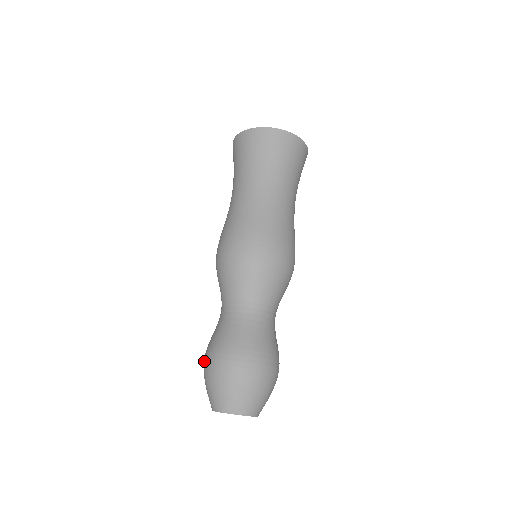
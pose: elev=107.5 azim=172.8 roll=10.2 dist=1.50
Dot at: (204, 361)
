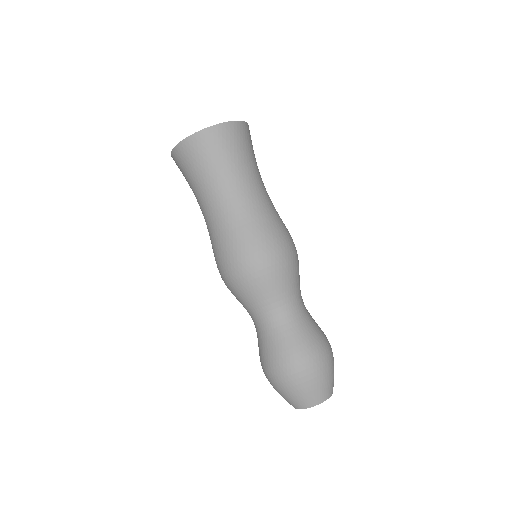
Dot at: (273, 375)
